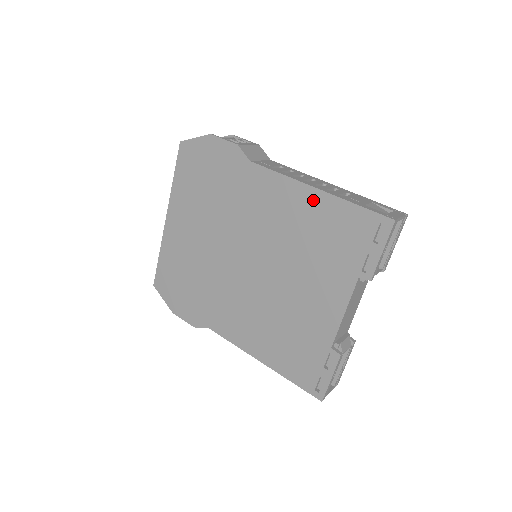
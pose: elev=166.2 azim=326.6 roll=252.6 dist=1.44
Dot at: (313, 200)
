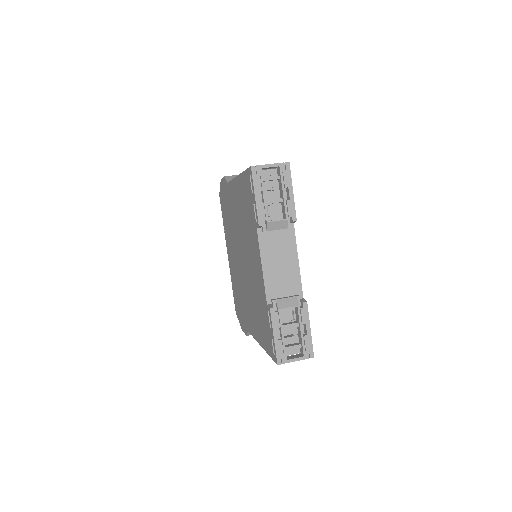
Dot at: (239, 186)
